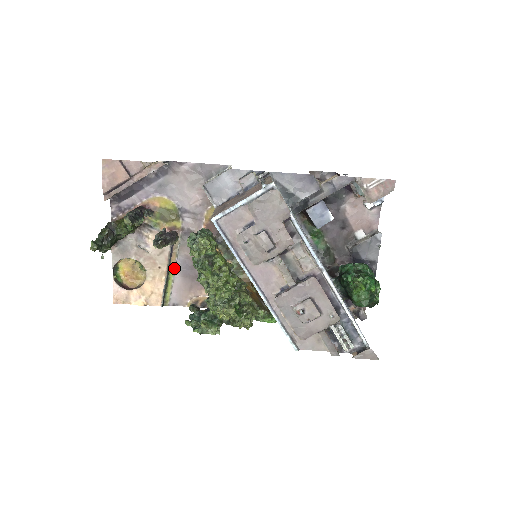
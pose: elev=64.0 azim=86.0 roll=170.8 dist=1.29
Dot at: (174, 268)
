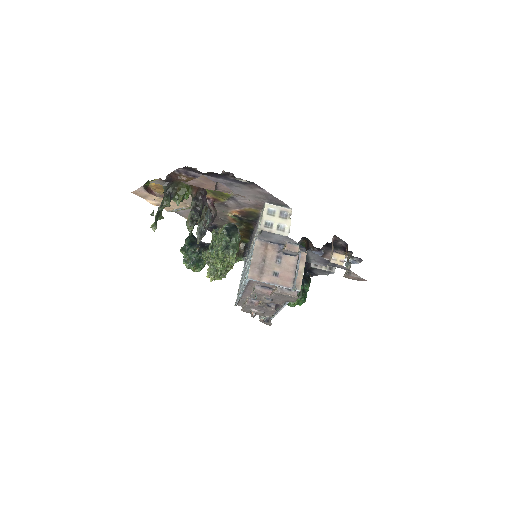
Dot at: occluded
